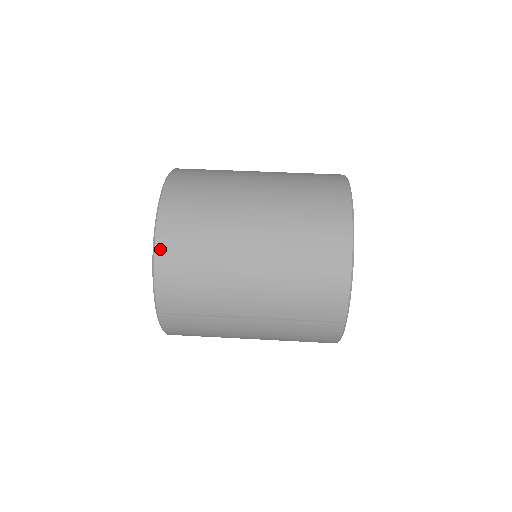
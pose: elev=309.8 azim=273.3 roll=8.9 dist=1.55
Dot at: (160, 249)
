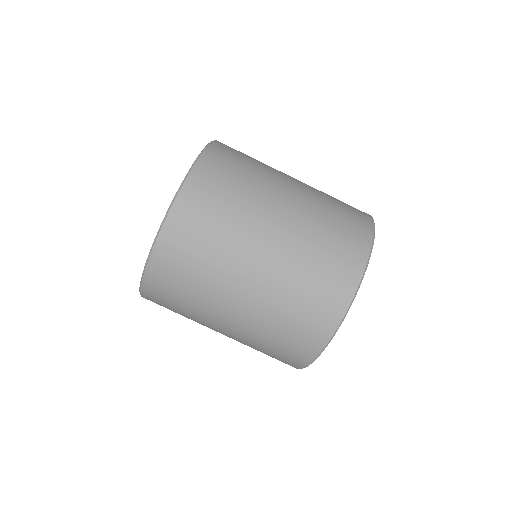
Dot at: occluded
